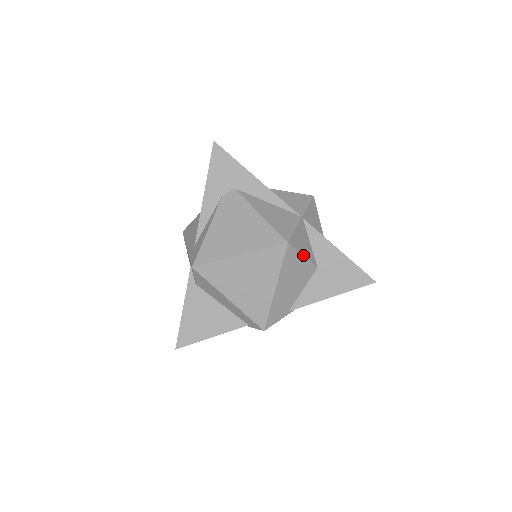
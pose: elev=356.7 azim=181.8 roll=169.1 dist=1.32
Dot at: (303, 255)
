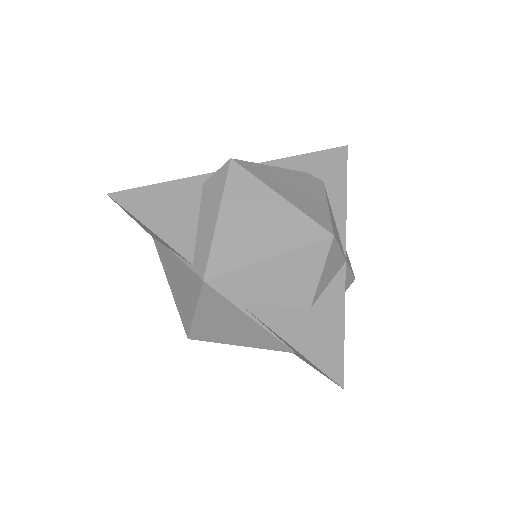
Dot at: (322, 272)
